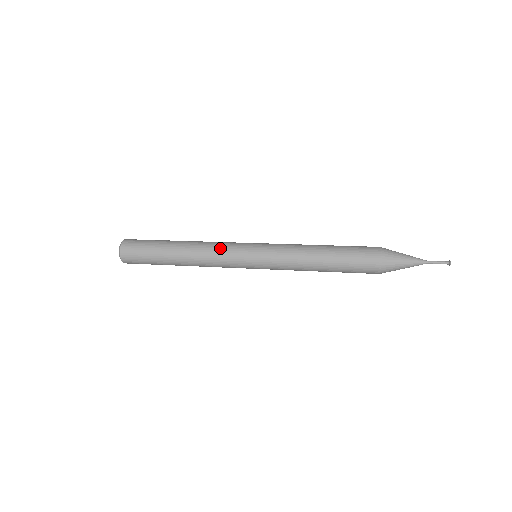
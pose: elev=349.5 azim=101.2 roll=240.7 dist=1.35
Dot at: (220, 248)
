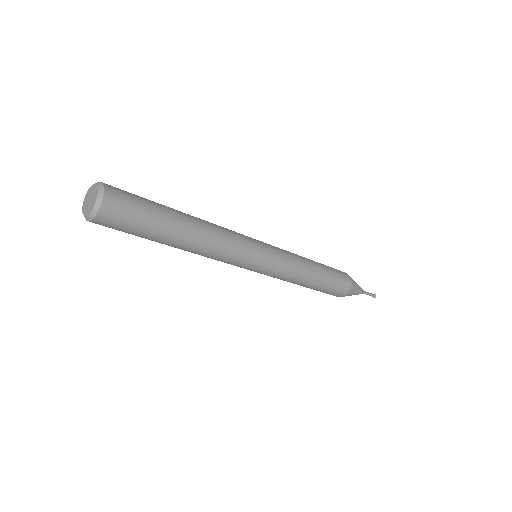
Dot at: (231, 230)
